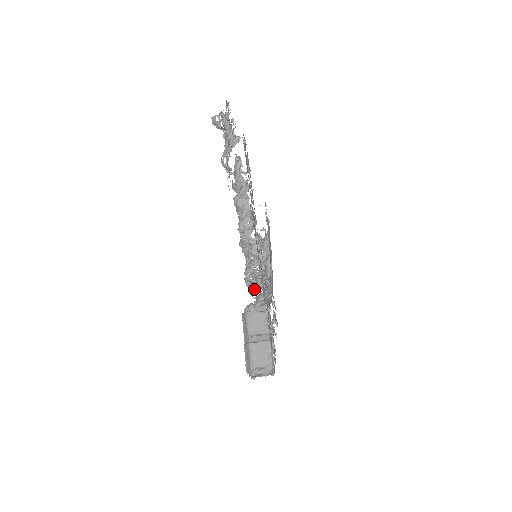
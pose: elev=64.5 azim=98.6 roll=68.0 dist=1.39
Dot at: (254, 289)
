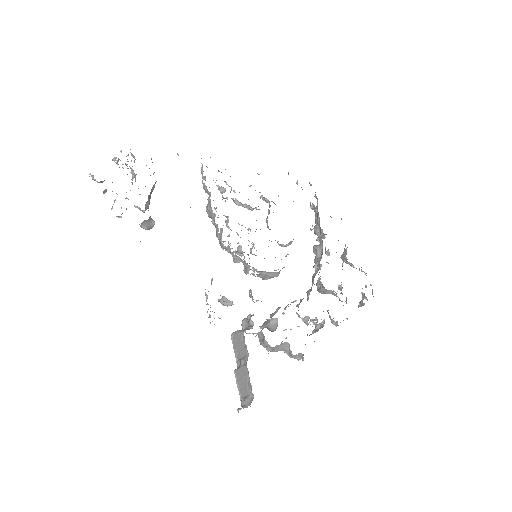
Dot at: (210, 316)
